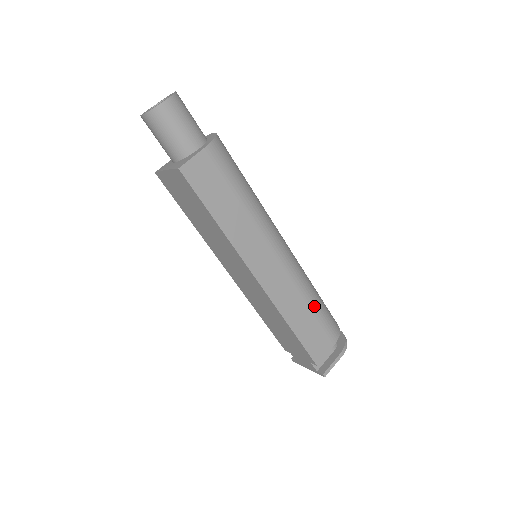
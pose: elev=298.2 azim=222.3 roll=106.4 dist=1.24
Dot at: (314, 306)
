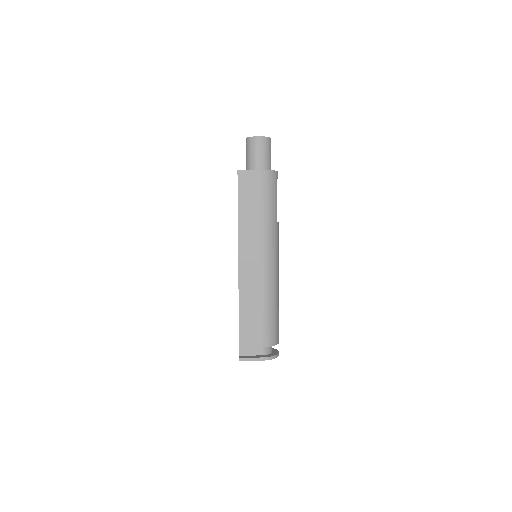
Dot at: (264, 310)
